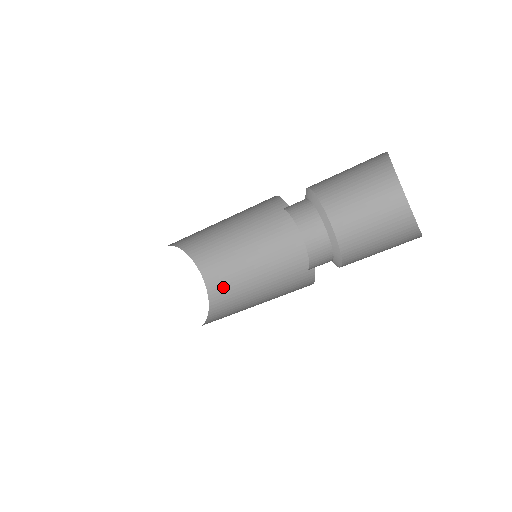
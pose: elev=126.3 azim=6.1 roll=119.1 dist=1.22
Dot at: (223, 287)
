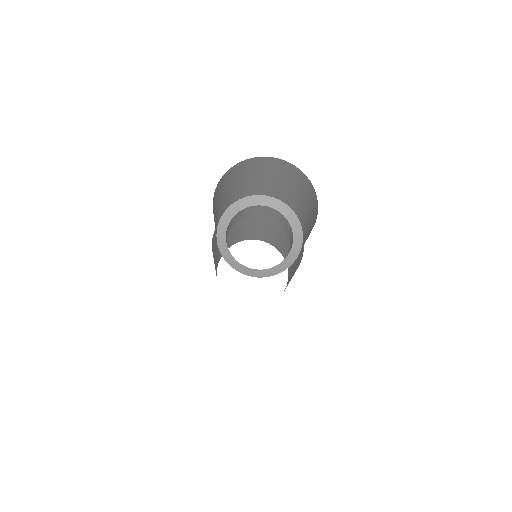
Dot at: occluded
